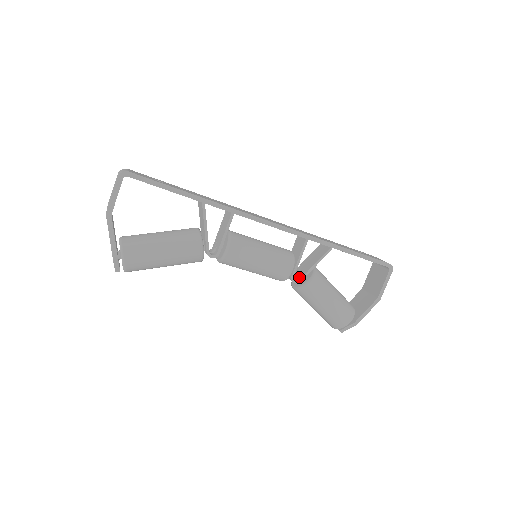
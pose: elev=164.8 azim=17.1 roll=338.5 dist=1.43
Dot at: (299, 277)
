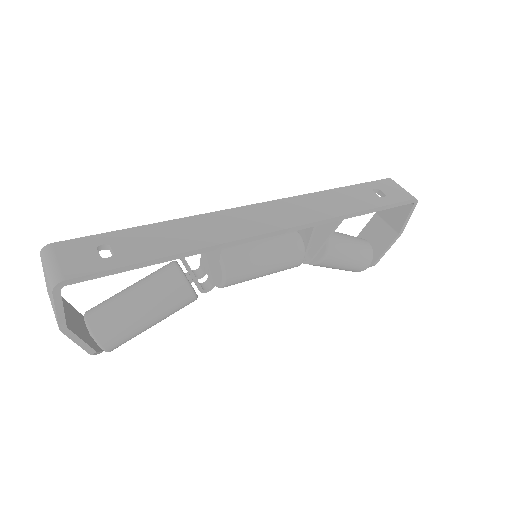
Dot at: (310, 254)
